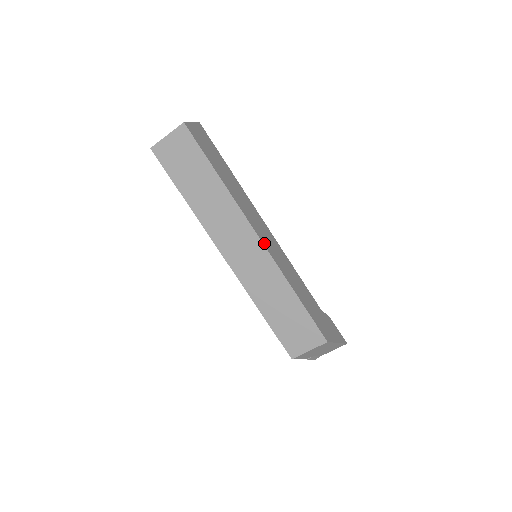
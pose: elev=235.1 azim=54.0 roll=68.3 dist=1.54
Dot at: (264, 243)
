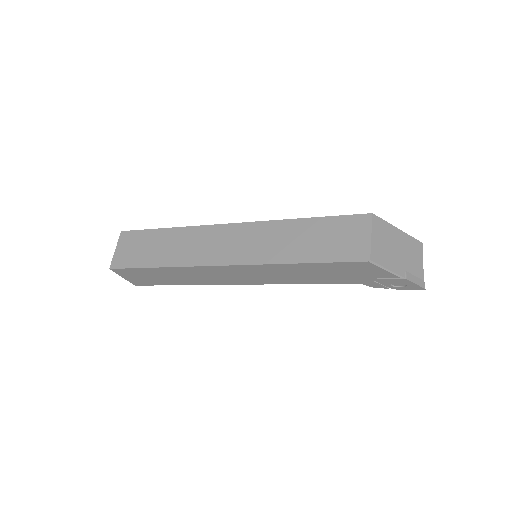
Dot at: (241, 225)
